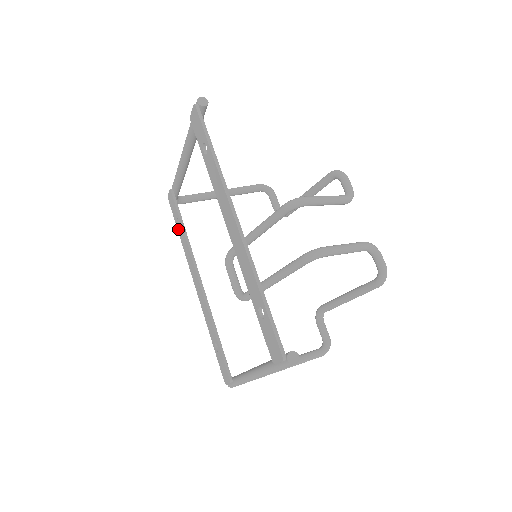
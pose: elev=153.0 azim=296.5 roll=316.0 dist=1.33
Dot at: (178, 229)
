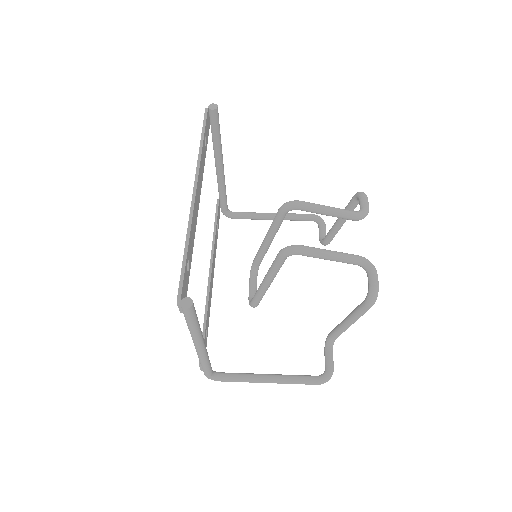
Dot at: occluded
